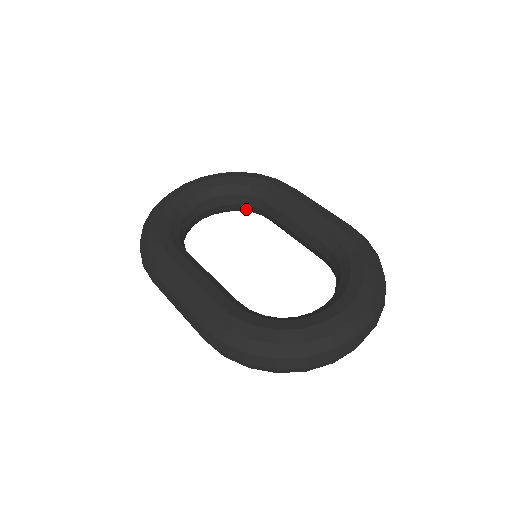
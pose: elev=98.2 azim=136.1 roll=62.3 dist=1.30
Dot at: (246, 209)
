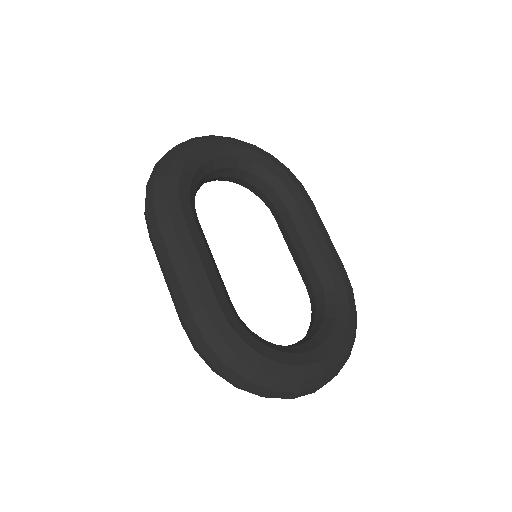
Dot at: (259, 194)
